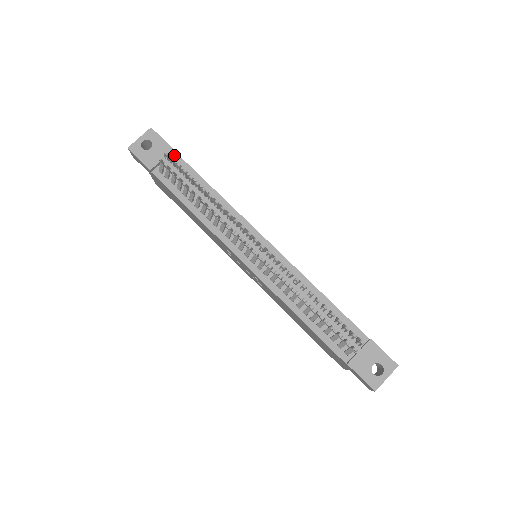
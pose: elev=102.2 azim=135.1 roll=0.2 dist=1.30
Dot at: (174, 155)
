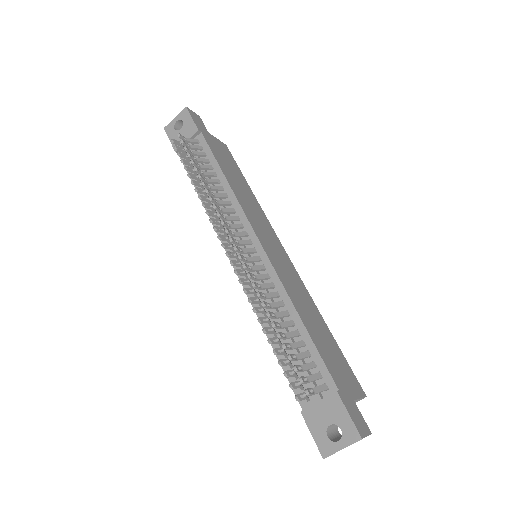
Dot at: (200, 136)
